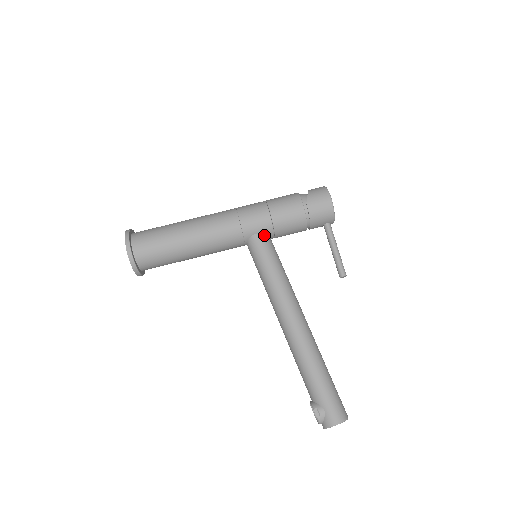
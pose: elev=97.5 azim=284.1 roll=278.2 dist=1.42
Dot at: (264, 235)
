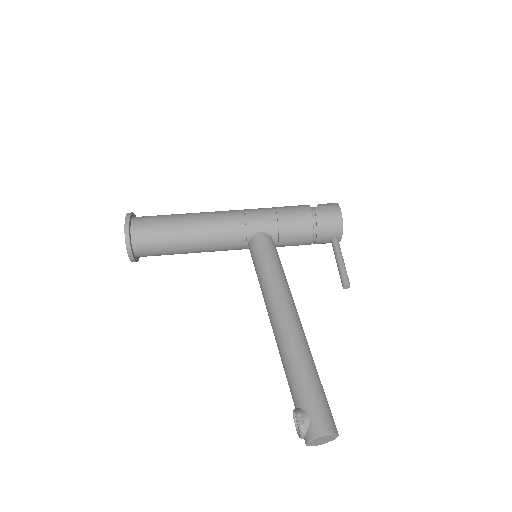
Dot at: (268, 235)
